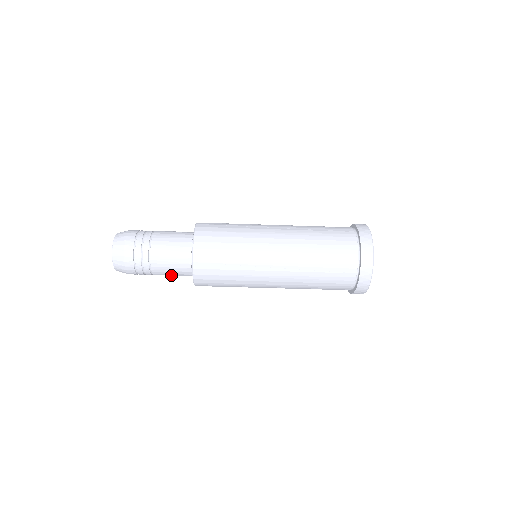
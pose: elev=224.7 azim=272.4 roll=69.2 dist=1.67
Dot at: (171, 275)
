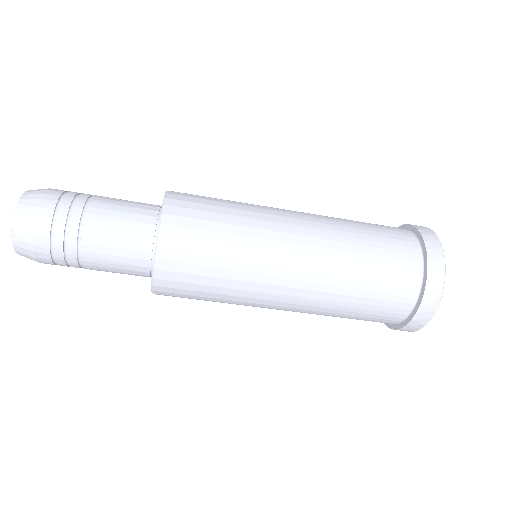
Dot at: occluded
